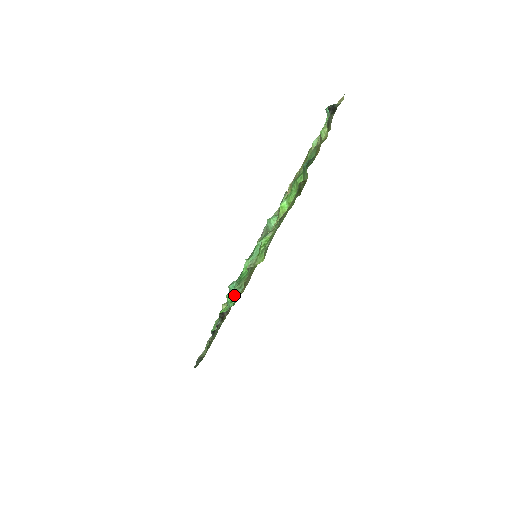
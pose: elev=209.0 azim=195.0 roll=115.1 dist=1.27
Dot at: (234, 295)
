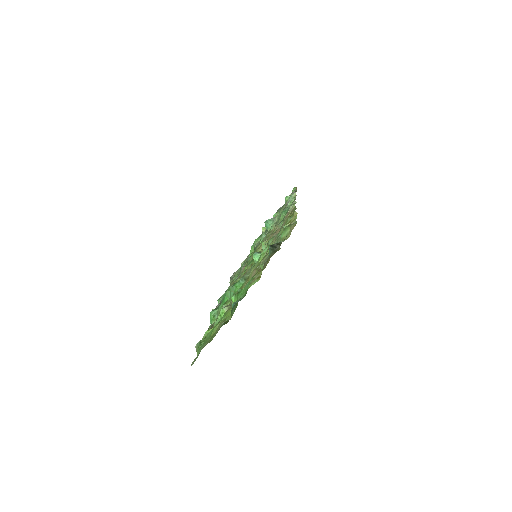
Dot at: (213, 317)
